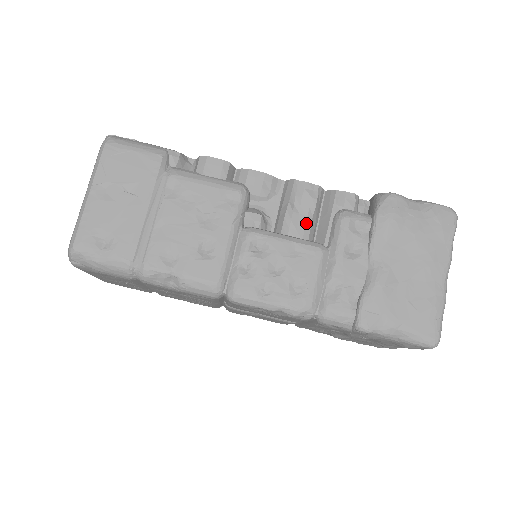
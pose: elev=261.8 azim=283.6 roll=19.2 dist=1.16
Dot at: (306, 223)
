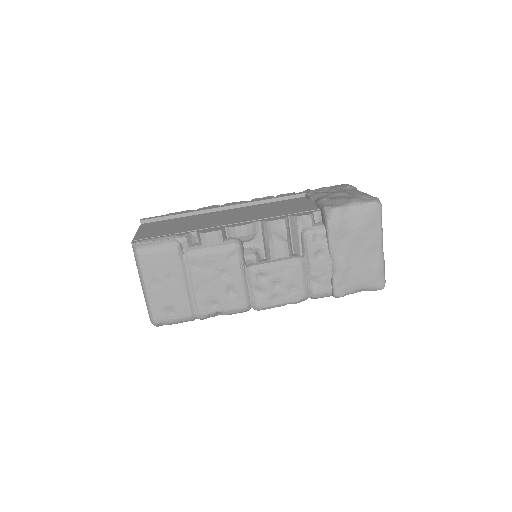
Dot at: (284, 246)
